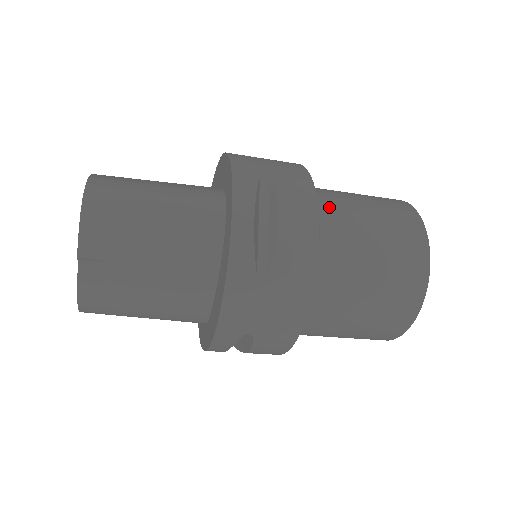
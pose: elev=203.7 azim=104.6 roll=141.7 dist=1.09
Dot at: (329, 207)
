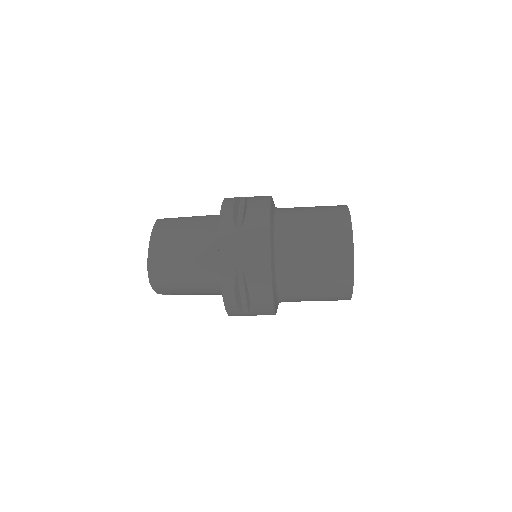
Dot at: (286, 267)
